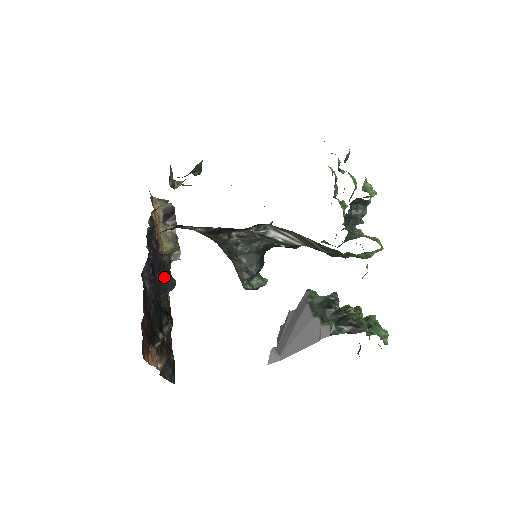
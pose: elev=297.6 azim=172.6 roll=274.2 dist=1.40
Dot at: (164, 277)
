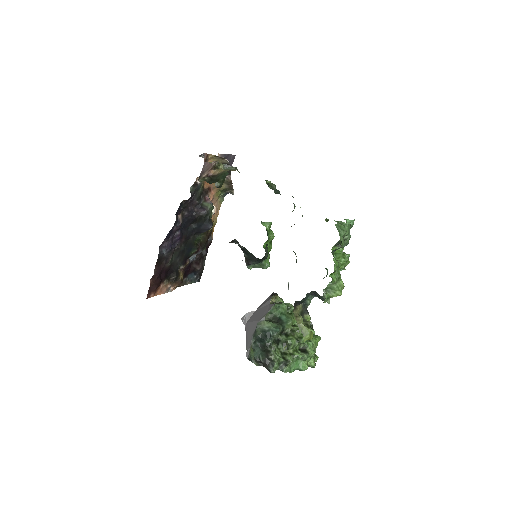
Dot at: (200, 225)
